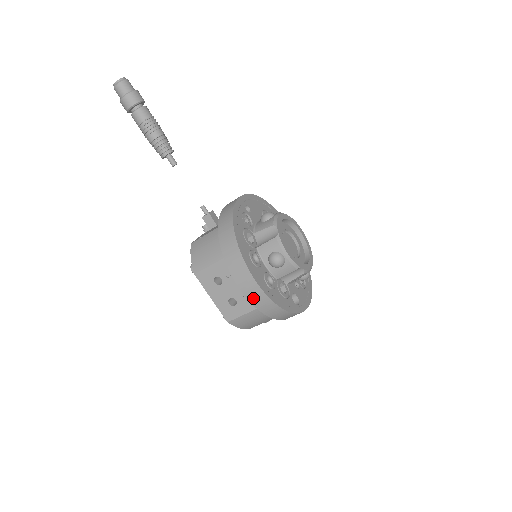
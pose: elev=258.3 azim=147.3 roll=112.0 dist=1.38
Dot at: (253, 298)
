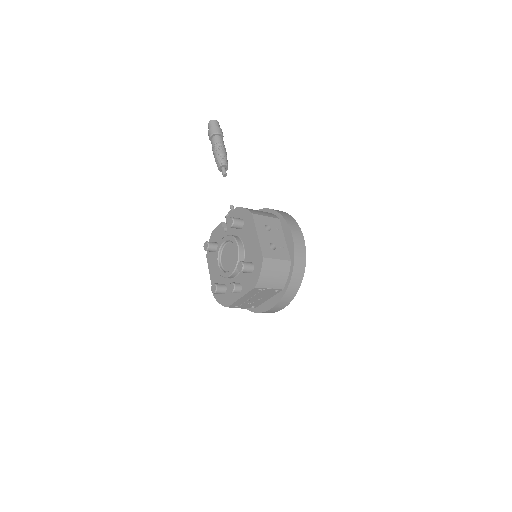
Dot at: (297, 246)
